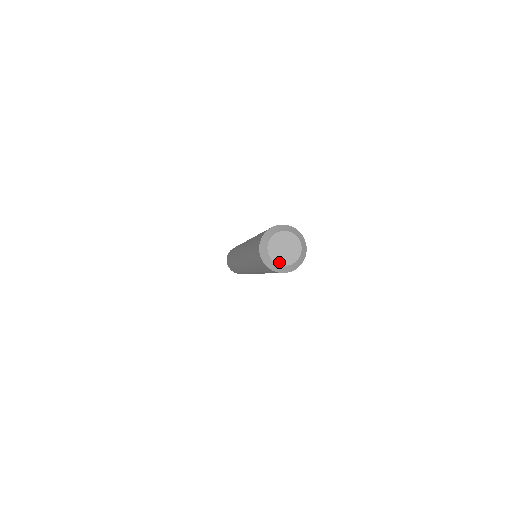
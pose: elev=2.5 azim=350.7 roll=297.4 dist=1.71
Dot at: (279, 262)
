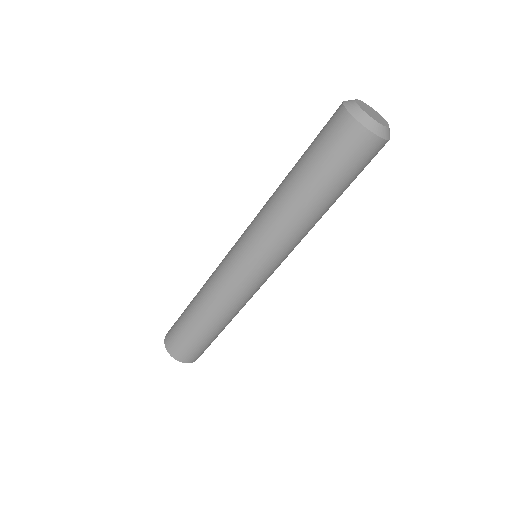
Dot at: (384, 125)
